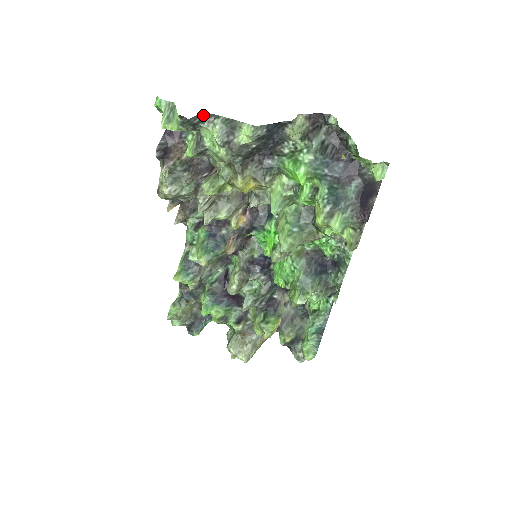
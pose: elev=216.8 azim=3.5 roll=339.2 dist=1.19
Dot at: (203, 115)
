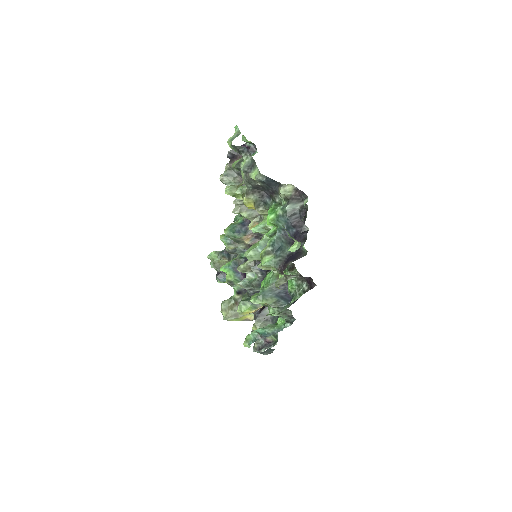
Dot at: (245, 149)
